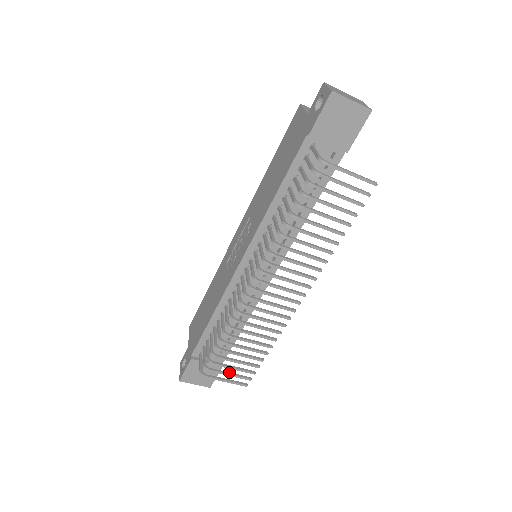
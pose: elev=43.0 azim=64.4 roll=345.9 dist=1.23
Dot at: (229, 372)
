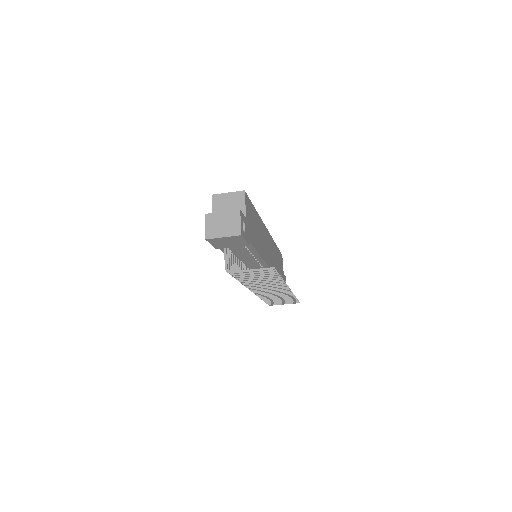
Dot at: occluded
